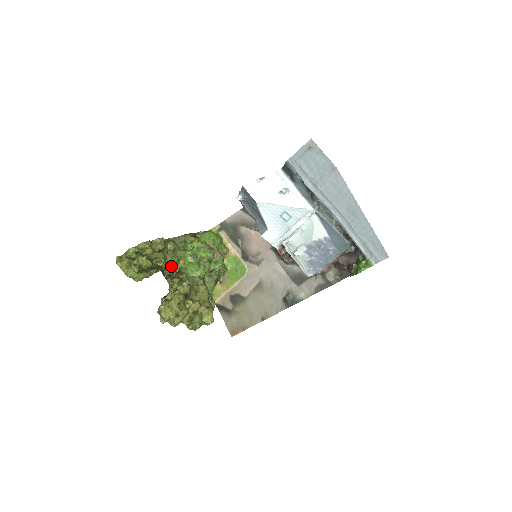
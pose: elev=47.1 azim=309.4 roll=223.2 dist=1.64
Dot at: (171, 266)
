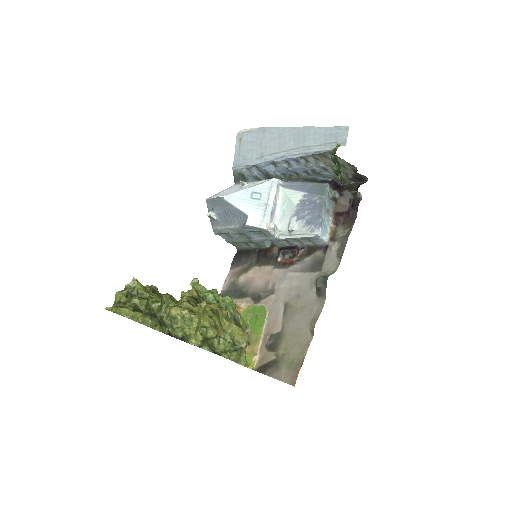
Dot at: occluded
